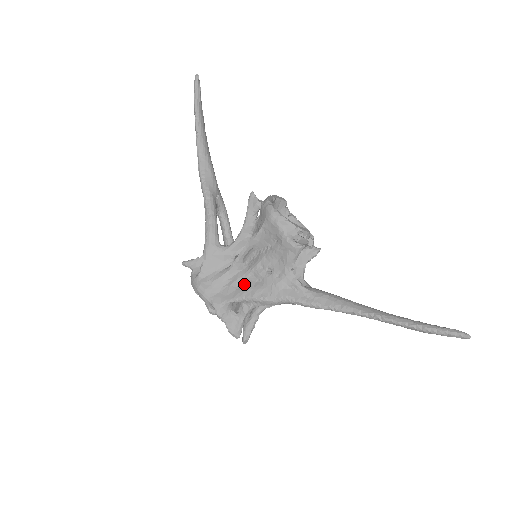
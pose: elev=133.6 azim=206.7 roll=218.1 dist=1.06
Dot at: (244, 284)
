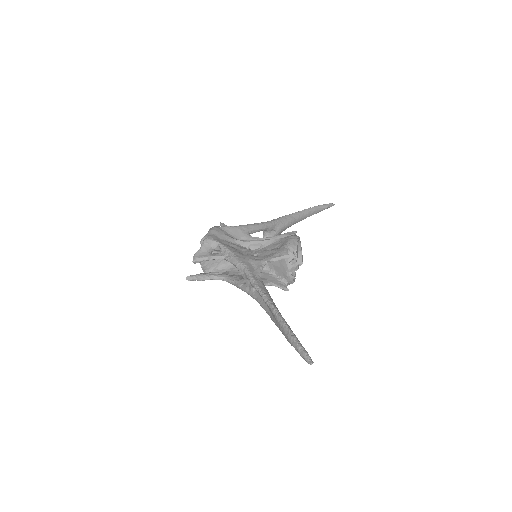
Dot at: (235, 248)
